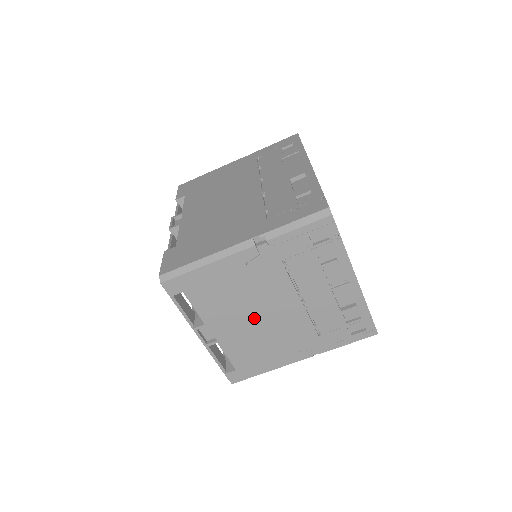
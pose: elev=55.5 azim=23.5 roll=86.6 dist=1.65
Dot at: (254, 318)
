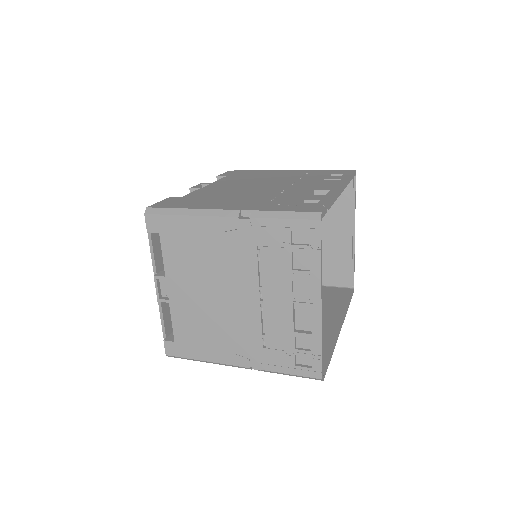
Dot at: (210, 294)
